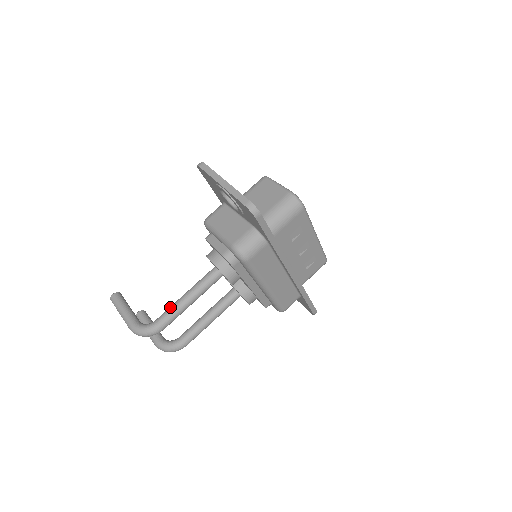
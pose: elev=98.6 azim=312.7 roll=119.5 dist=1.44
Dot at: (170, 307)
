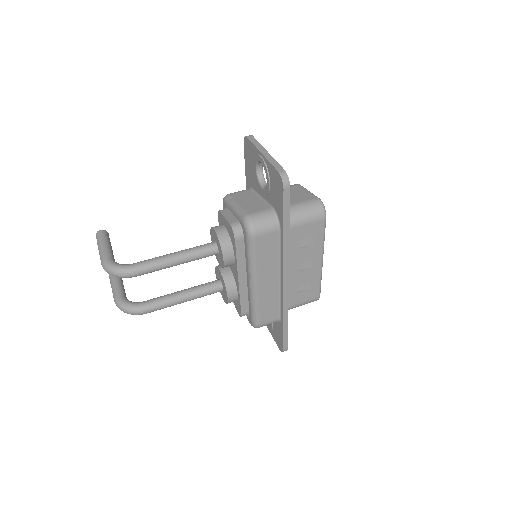
Dot at: occluded
